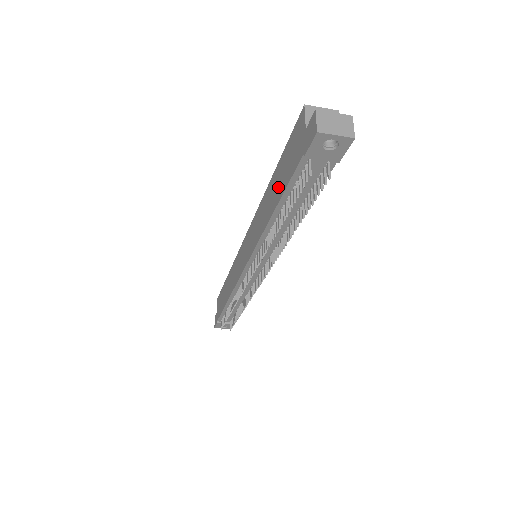
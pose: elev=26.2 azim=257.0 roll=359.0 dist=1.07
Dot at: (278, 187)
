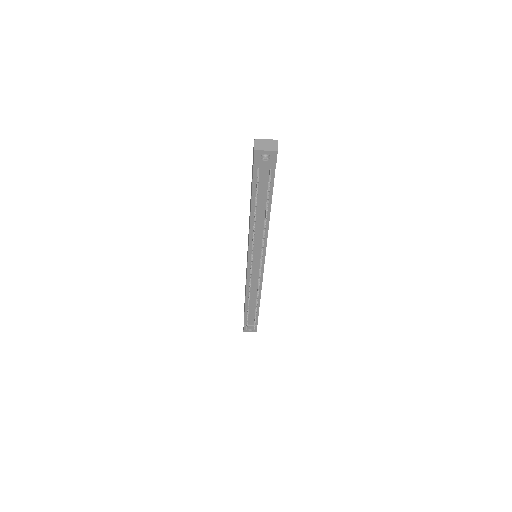
Dot at: occluded
